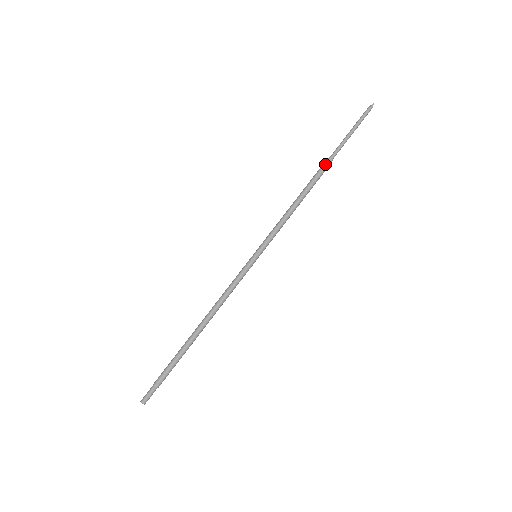
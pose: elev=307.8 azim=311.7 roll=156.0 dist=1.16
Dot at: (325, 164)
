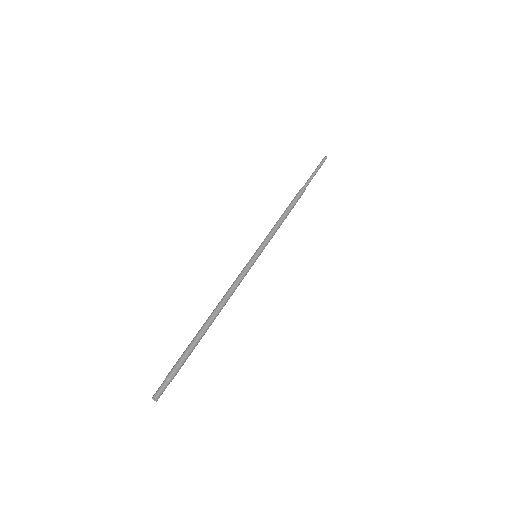
Dot at: (300, 190)
